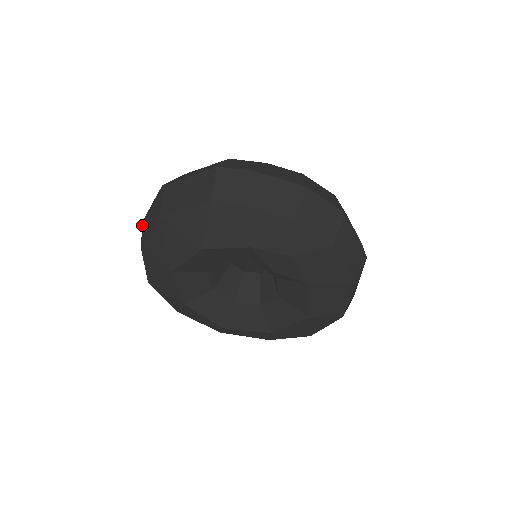
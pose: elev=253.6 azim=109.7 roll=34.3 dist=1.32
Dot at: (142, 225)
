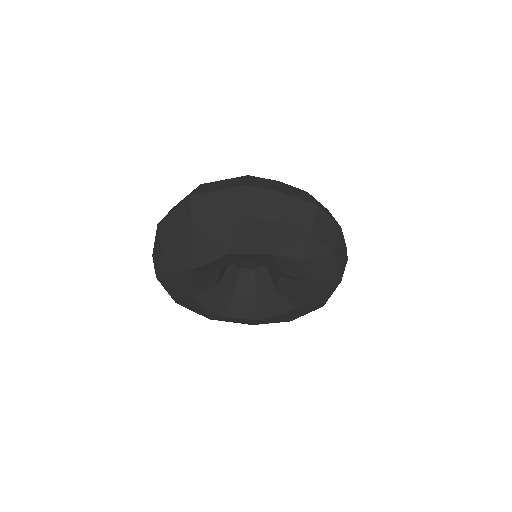
Dot at: (159, 227)
